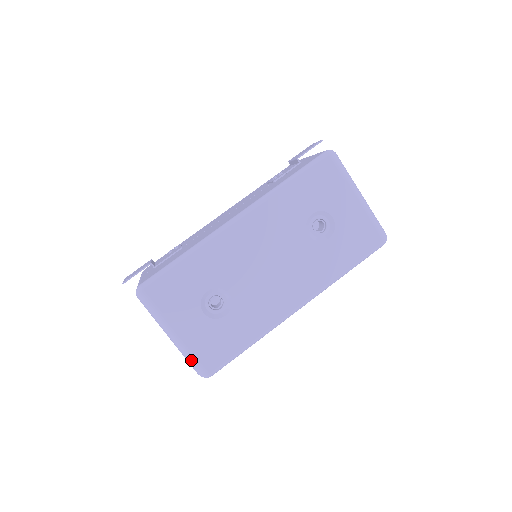
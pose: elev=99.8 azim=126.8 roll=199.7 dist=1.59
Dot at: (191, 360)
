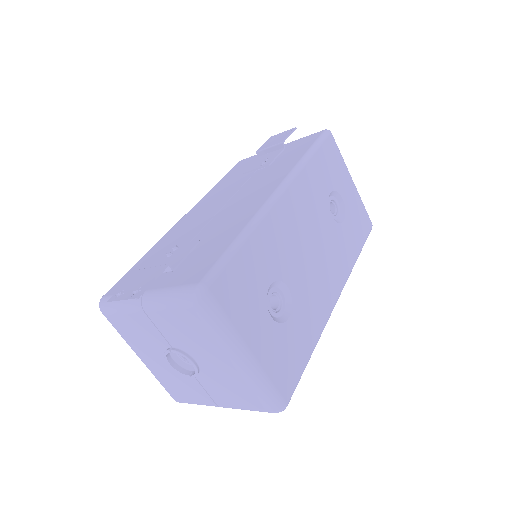
Dot at: (266, 389)
